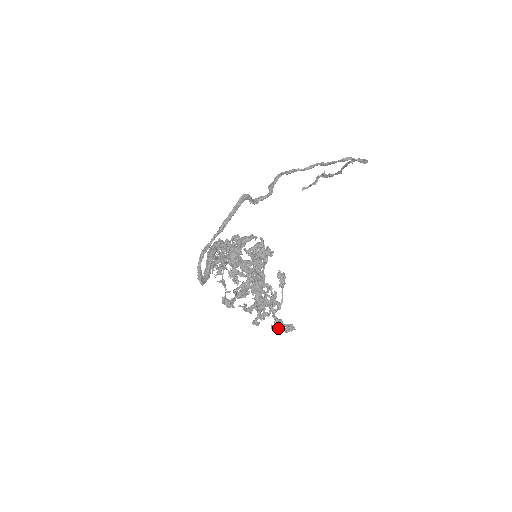
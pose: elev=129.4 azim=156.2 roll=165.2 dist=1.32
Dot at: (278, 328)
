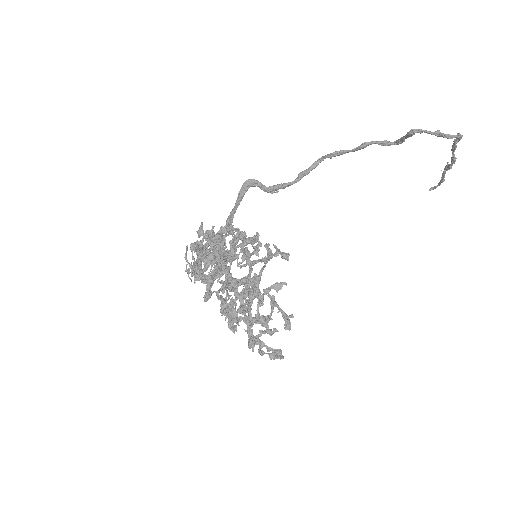
Dot at: (260, 350)
